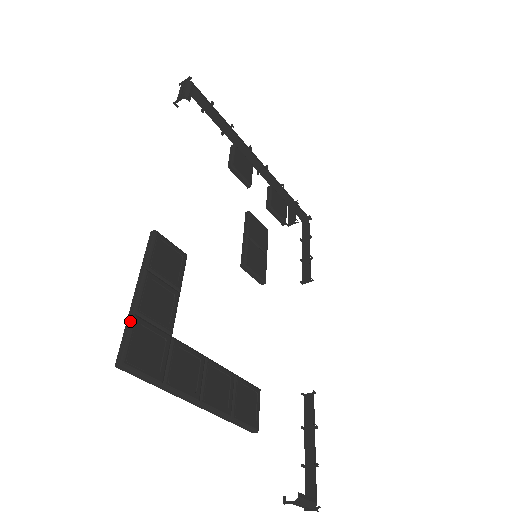
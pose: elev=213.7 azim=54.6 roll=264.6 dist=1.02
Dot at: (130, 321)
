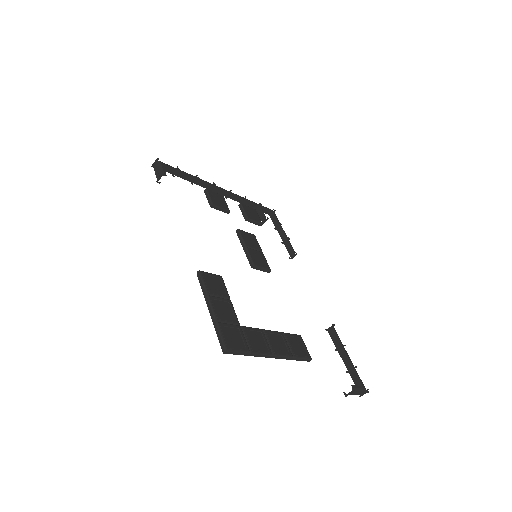
Dot at: (217, 327)
